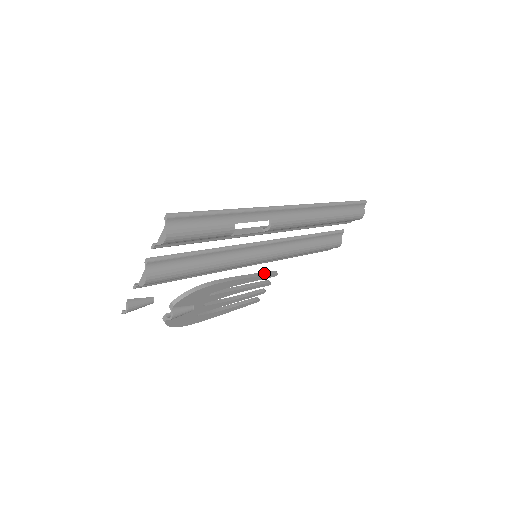
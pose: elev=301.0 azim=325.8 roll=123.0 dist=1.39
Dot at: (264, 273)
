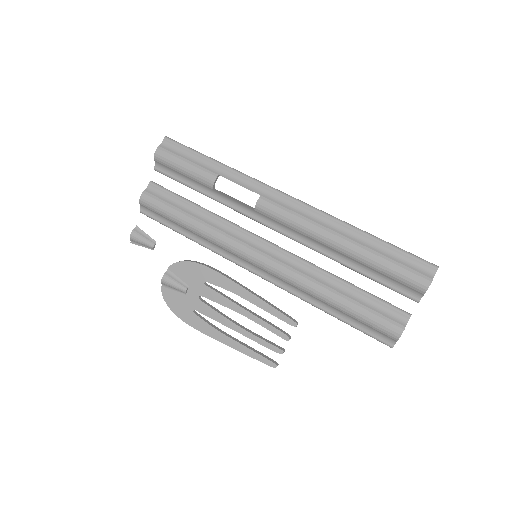
Dot at: (277, 308)
